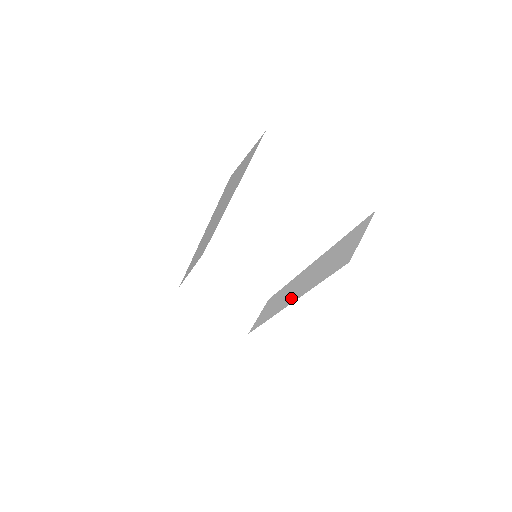
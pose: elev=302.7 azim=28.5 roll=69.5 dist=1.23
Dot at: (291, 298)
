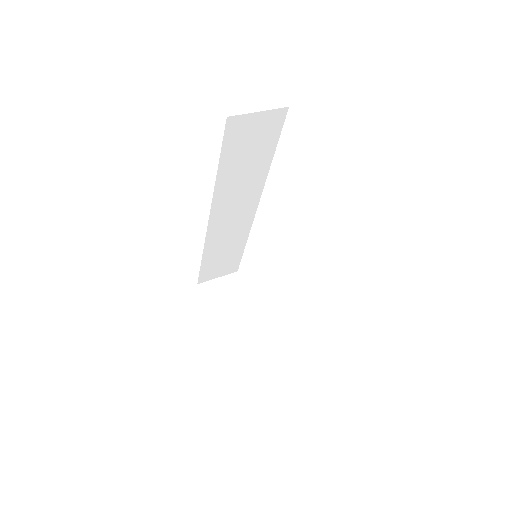
Dot at: occluded
